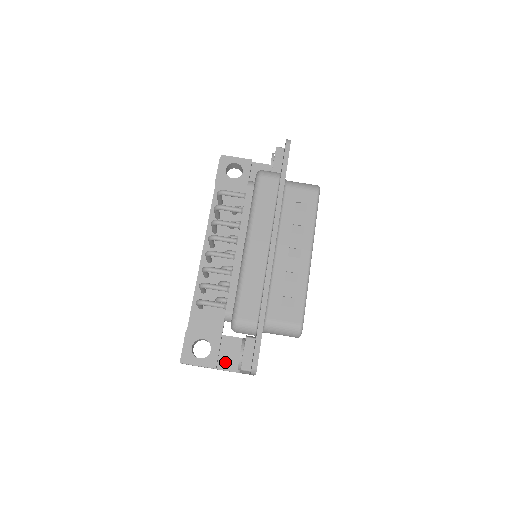
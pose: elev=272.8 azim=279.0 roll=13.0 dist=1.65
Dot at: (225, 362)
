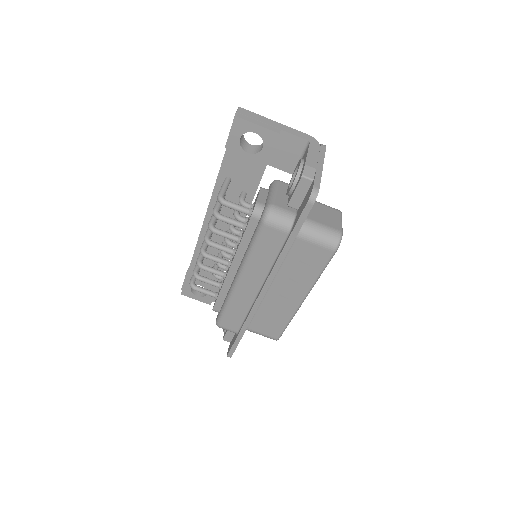
Dot at: occluded
